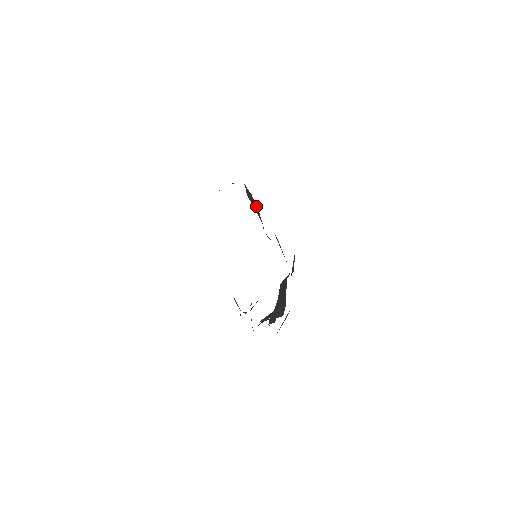
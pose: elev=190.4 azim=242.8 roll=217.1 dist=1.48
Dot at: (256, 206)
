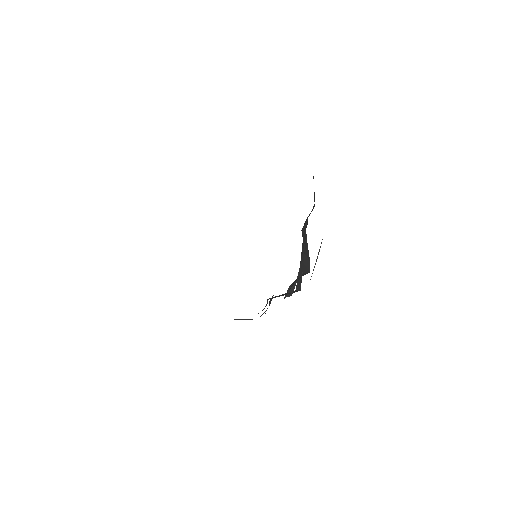
Dot at: occluded
